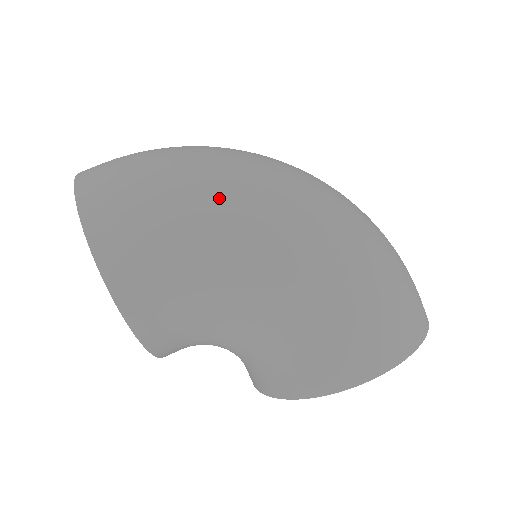
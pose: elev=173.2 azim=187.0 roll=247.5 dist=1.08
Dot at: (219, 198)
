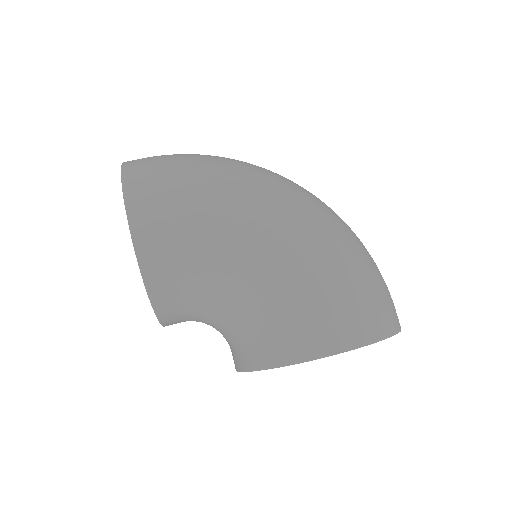
Dot at: (231, 182)
